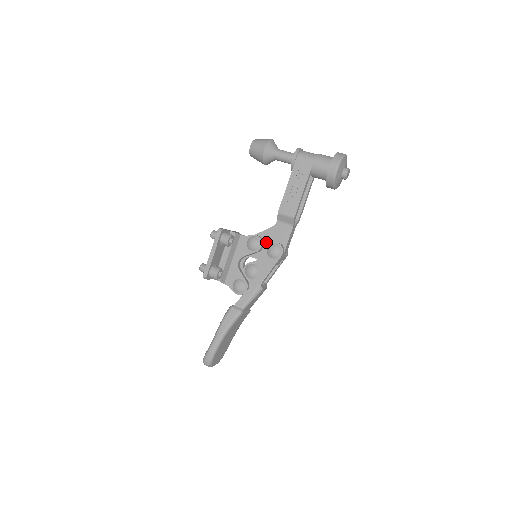
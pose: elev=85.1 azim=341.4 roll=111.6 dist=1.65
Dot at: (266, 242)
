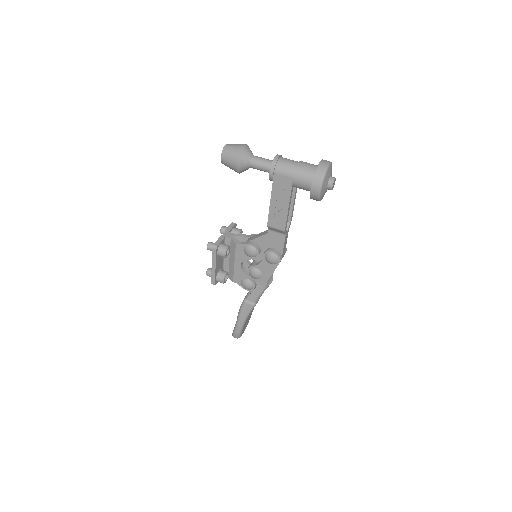
Dot at: (262, 248)
